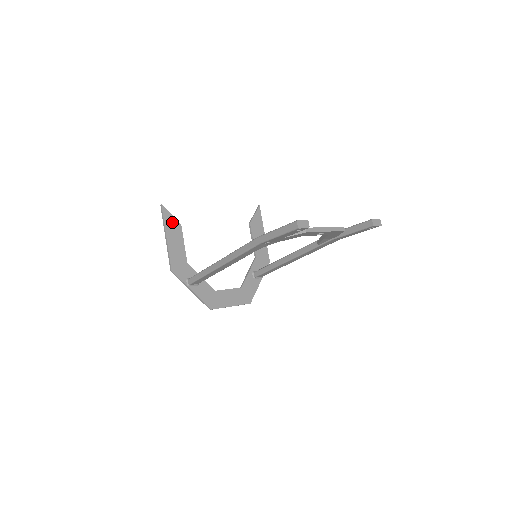
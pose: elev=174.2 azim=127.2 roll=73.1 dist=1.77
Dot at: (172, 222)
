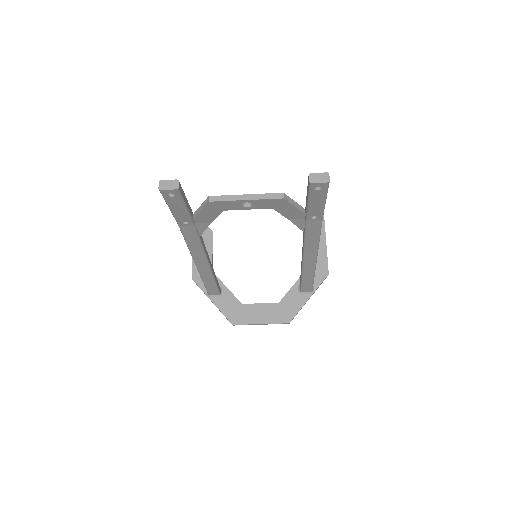
Dot at: occluded
